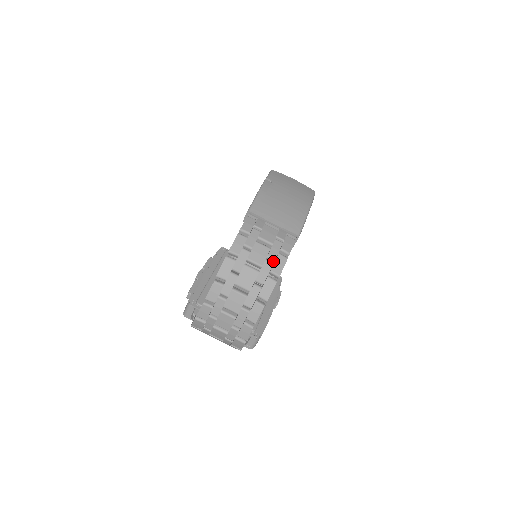
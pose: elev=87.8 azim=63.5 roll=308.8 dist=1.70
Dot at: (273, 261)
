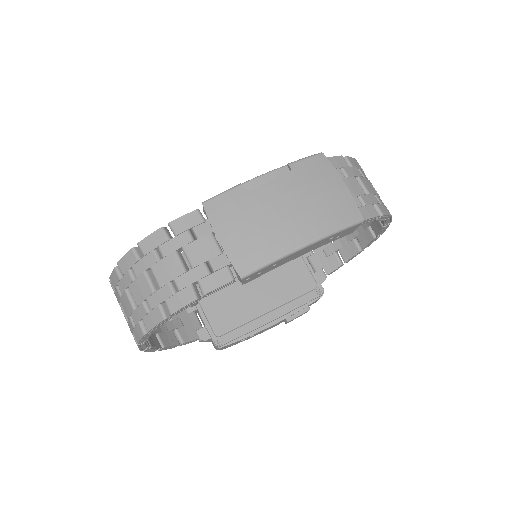
Dot at: (178, 290)
